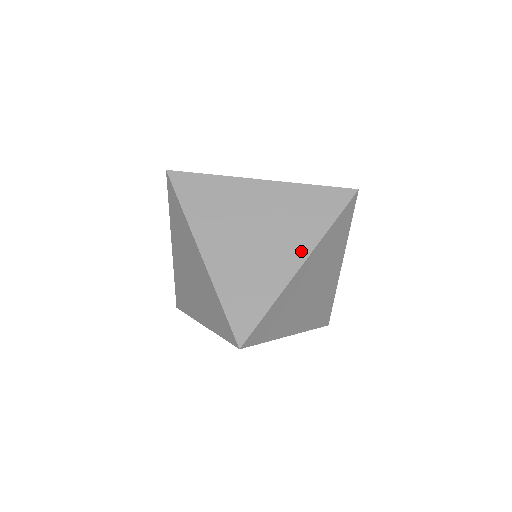
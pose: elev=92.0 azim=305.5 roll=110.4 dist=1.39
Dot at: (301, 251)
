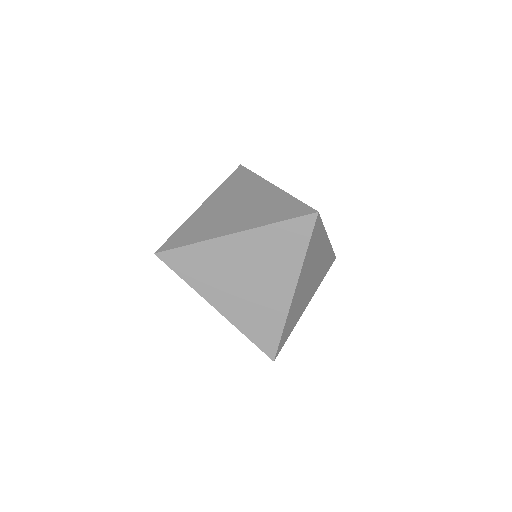
Dot at: (289, 282)
